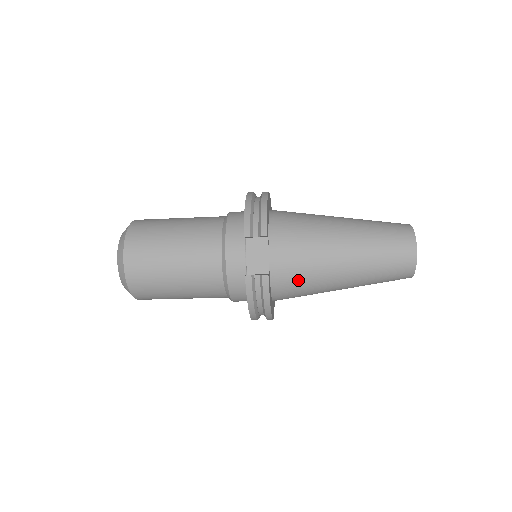
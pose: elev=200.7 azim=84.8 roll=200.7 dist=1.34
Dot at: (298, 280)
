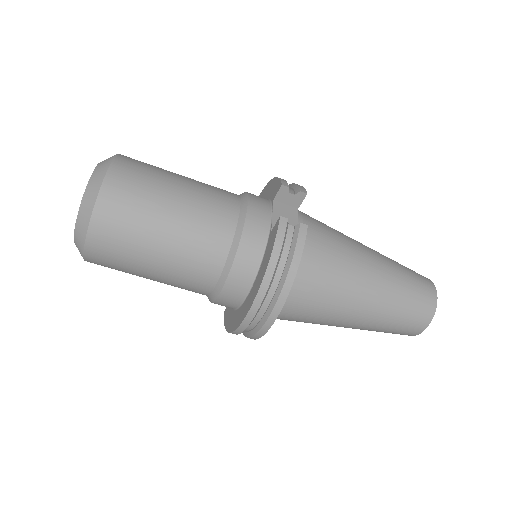
Dot at: (324, 267)
